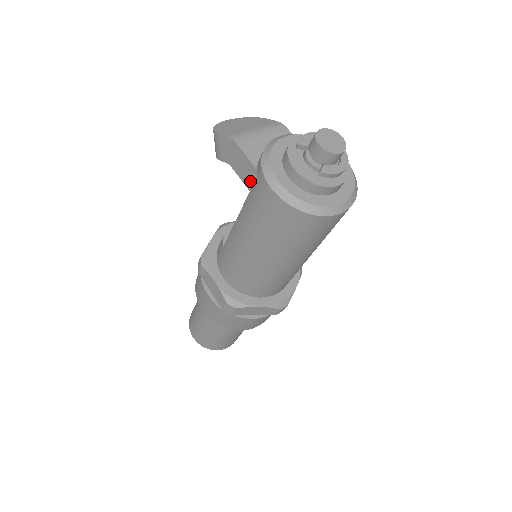
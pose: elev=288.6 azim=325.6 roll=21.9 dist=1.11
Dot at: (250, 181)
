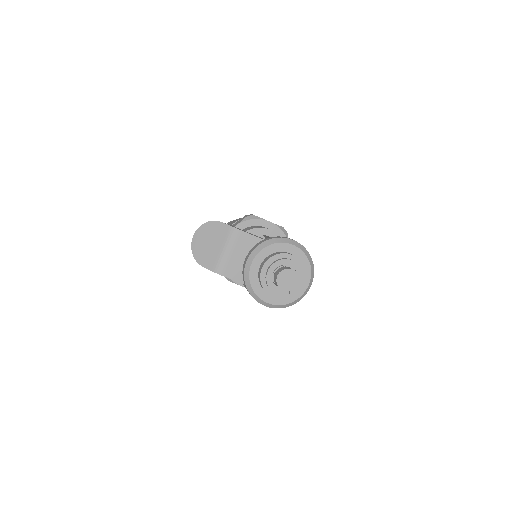
Dot at: occluded
